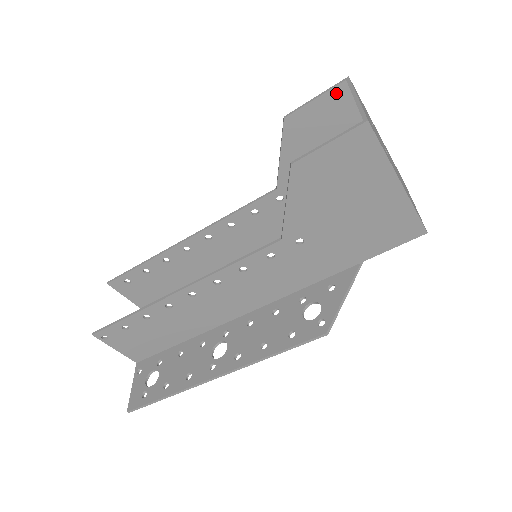
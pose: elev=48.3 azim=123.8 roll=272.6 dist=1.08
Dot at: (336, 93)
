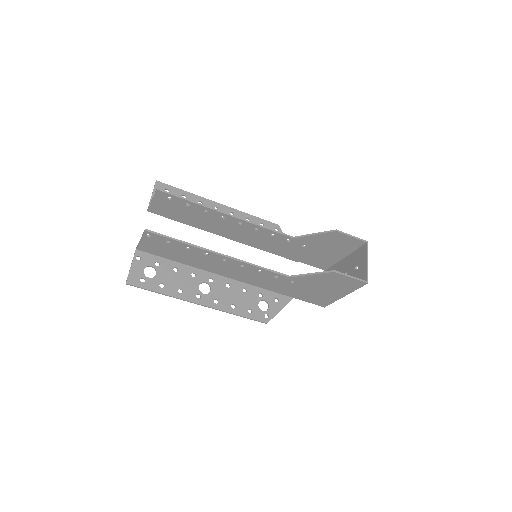
Dot at: (359, 242)
